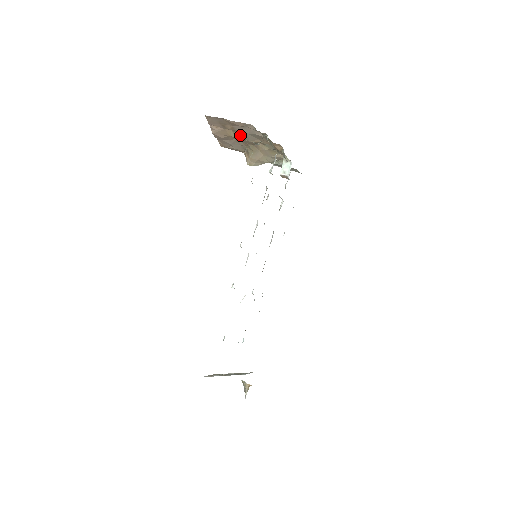
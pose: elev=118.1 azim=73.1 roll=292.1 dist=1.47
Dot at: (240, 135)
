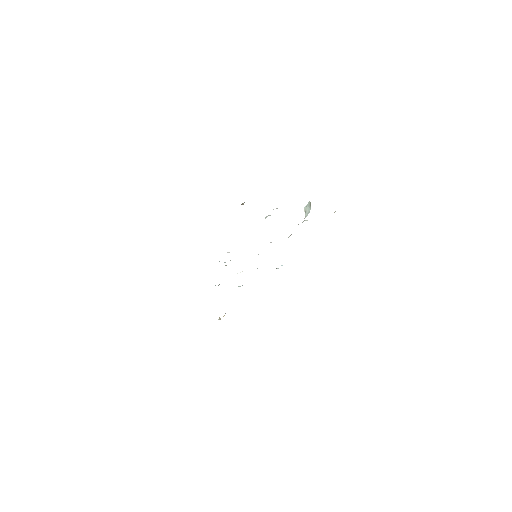
Dot at: occluded
